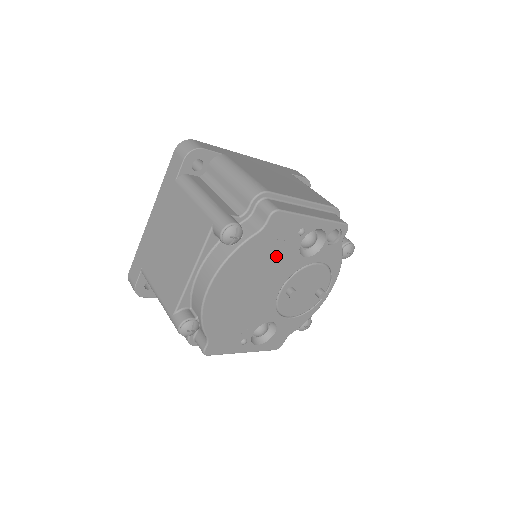
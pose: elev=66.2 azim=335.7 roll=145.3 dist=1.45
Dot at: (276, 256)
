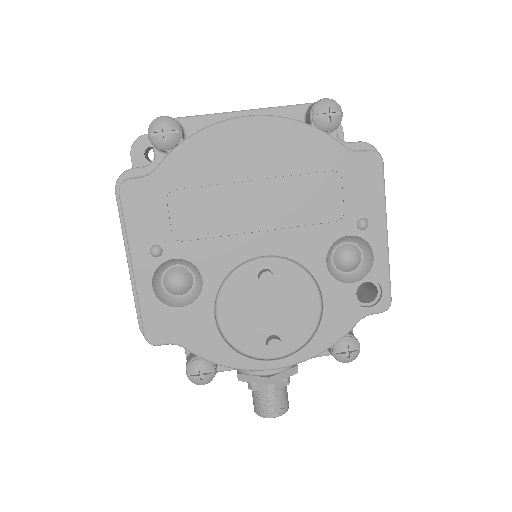
Dot at: (317, 205)
